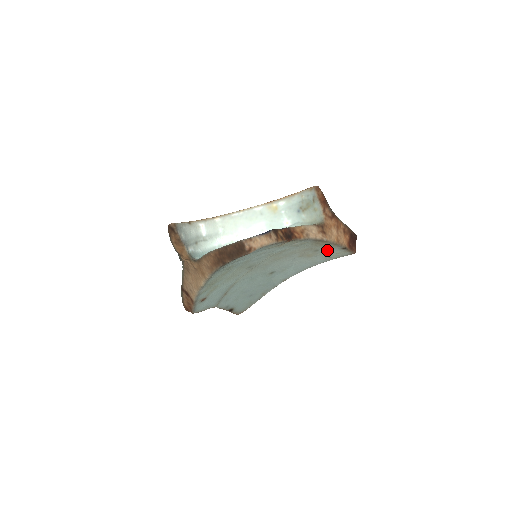
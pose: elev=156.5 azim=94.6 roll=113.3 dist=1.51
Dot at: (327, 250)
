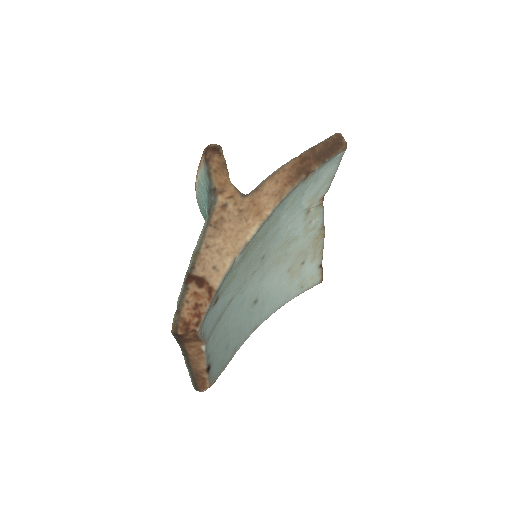
Dot at: (308, 266)
